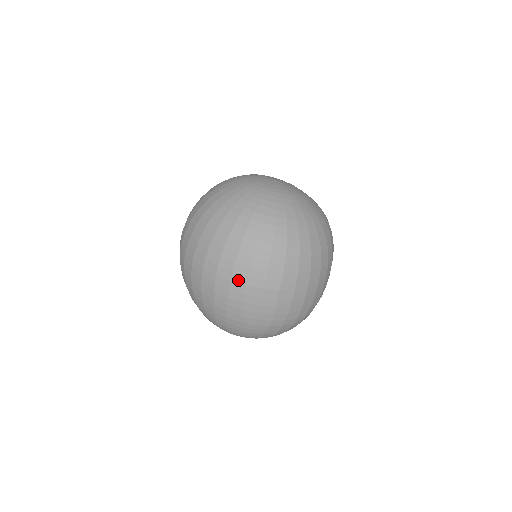
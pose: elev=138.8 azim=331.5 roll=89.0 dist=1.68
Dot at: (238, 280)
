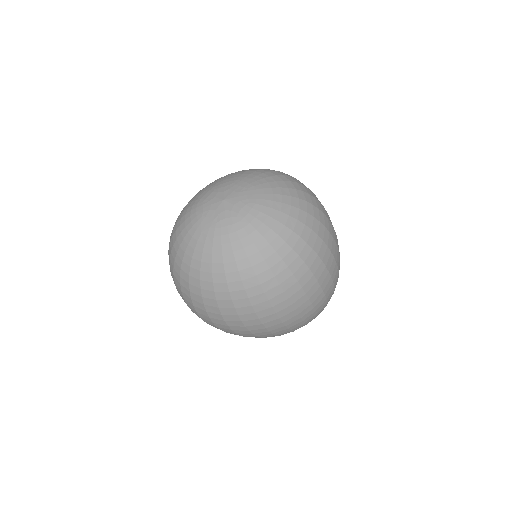
Dot at: (285, 313)
